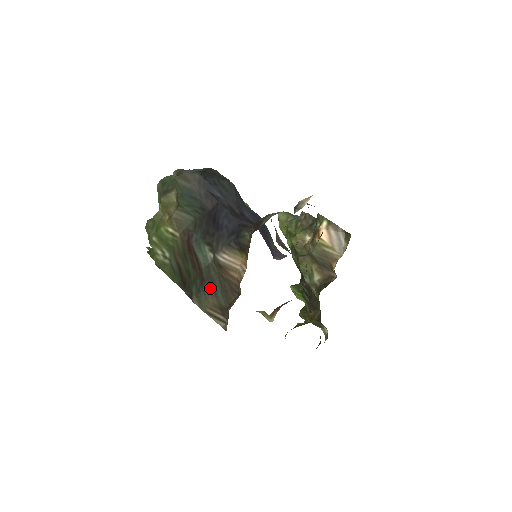
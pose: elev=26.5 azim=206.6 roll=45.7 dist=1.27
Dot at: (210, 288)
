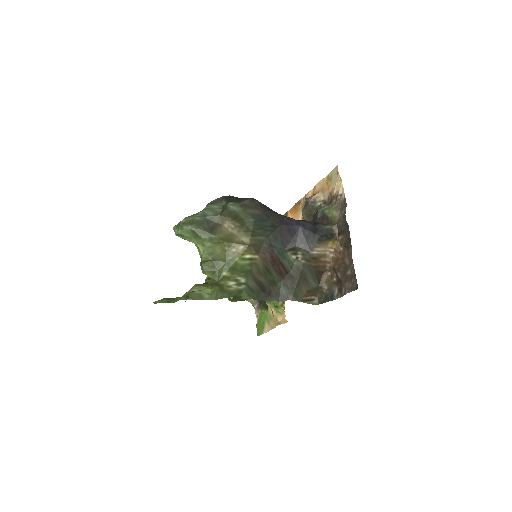
Dot at: (302, 281)
